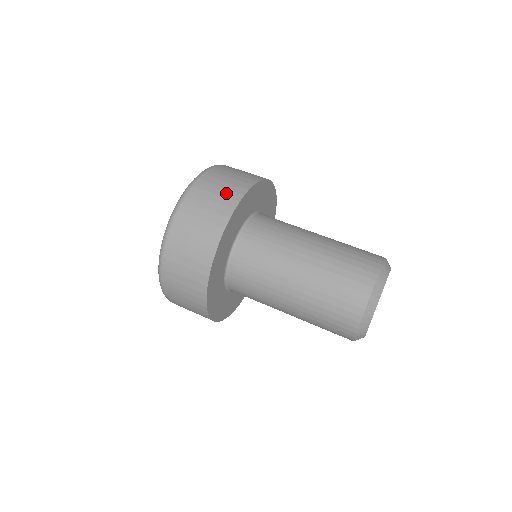
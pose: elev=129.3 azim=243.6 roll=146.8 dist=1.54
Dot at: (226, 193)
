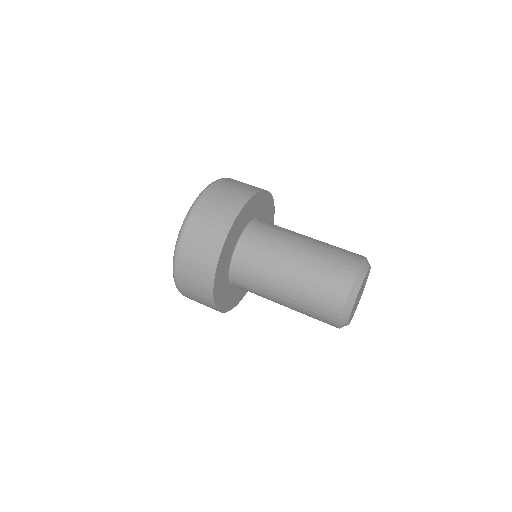
Dot at: (233, 199)
